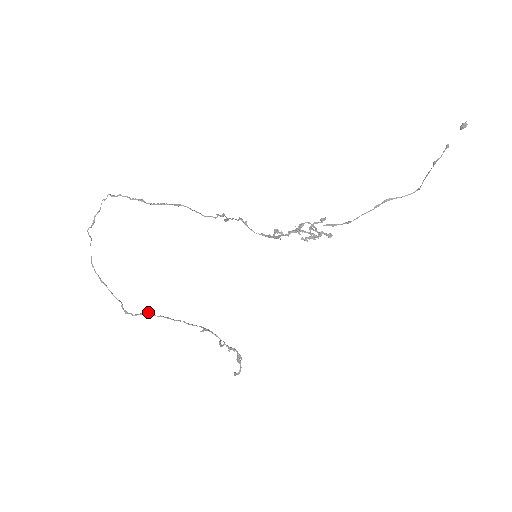
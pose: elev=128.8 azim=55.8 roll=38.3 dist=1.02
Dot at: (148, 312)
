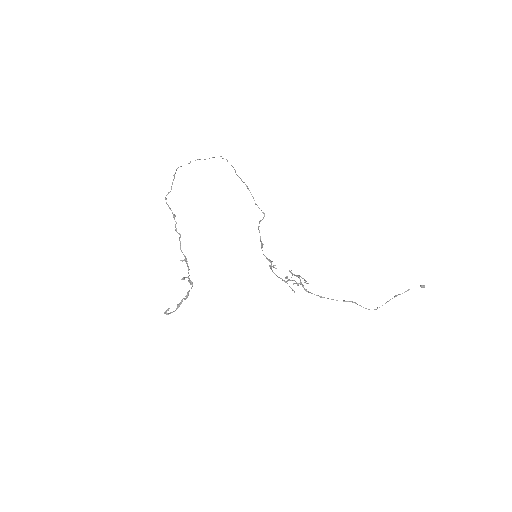
Dot at: occluded
